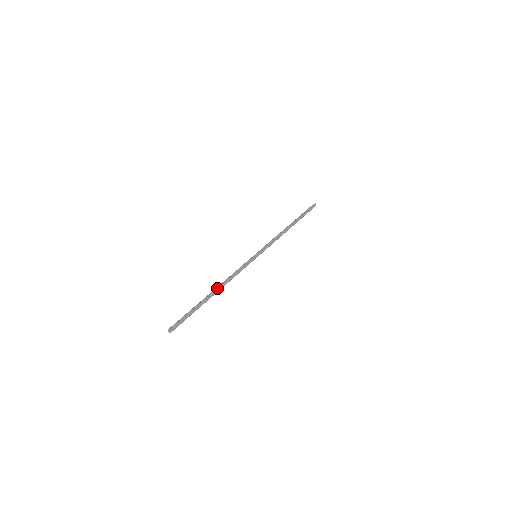
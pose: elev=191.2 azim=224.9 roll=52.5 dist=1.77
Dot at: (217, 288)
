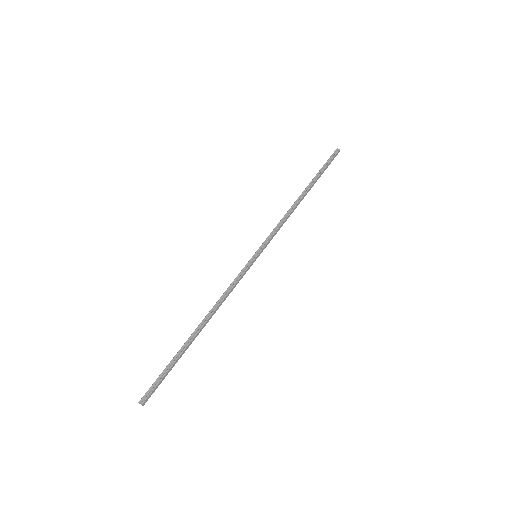
Dot at: (204, 323)
